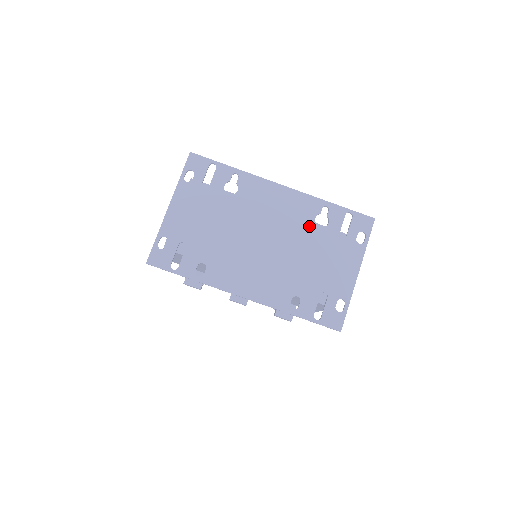
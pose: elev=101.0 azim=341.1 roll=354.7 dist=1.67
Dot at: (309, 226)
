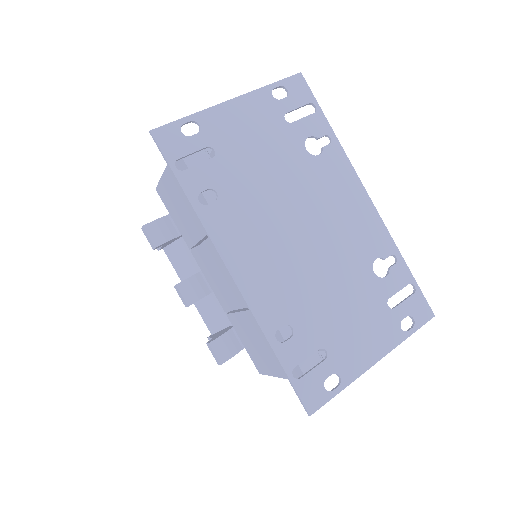
Dot at: (364, 261)
